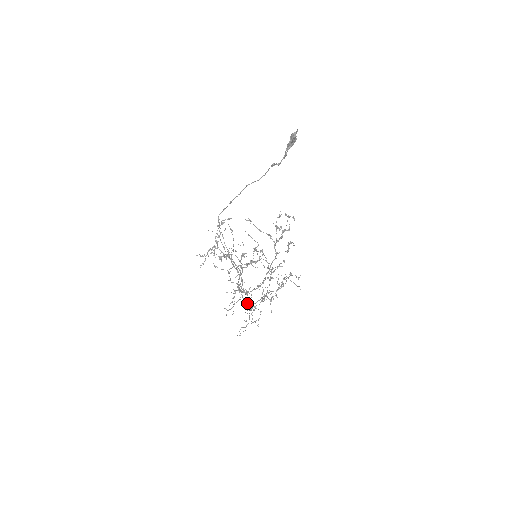
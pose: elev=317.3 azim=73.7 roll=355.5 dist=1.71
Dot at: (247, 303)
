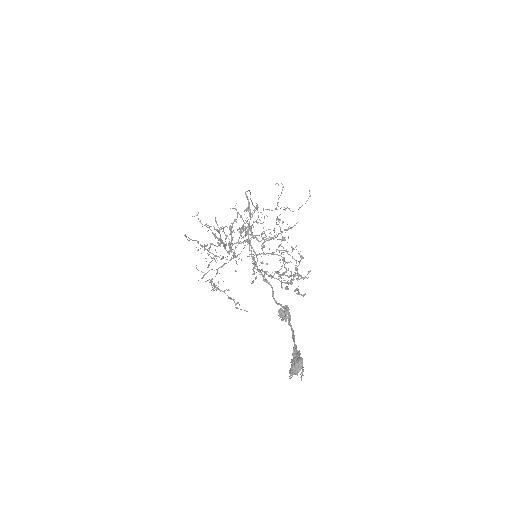
Dot at: occluded
